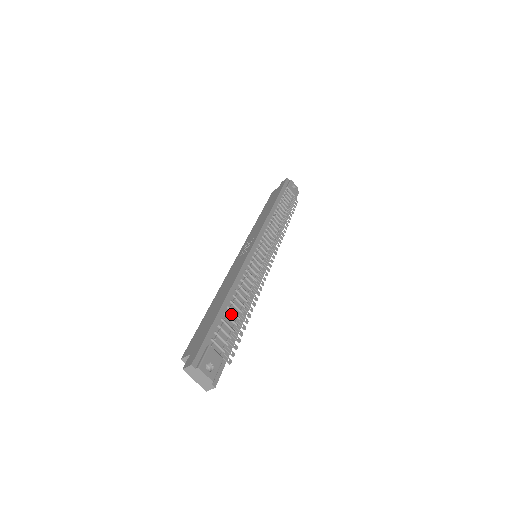
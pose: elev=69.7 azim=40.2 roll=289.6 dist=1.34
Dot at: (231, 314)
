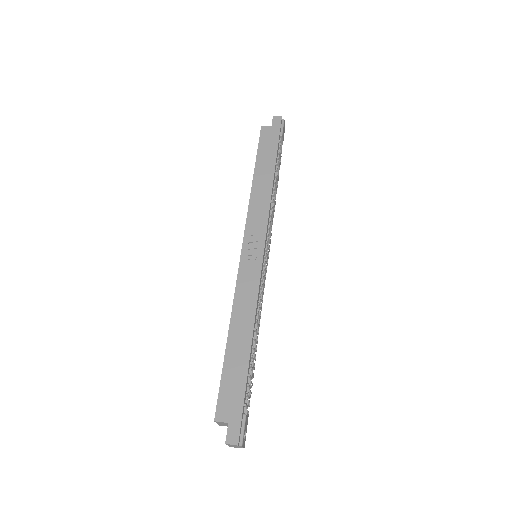
Dot at: (251, 361)
